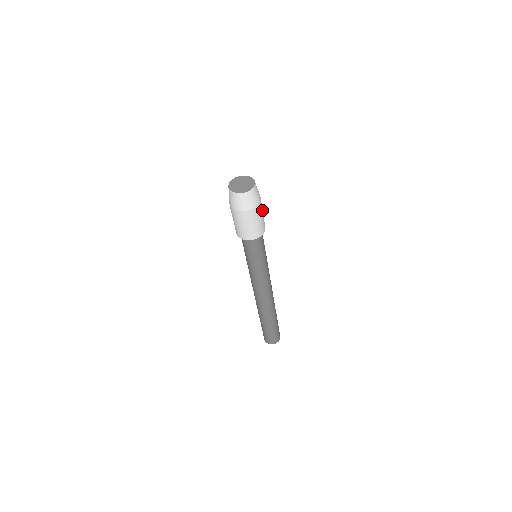
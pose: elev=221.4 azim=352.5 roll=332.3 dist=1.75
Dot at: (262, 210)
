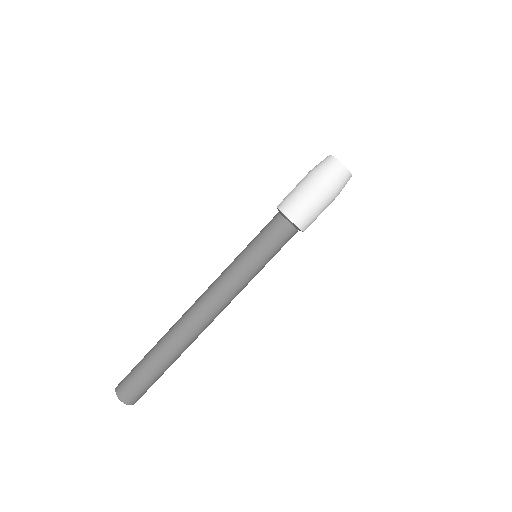
Dot at: occluded
